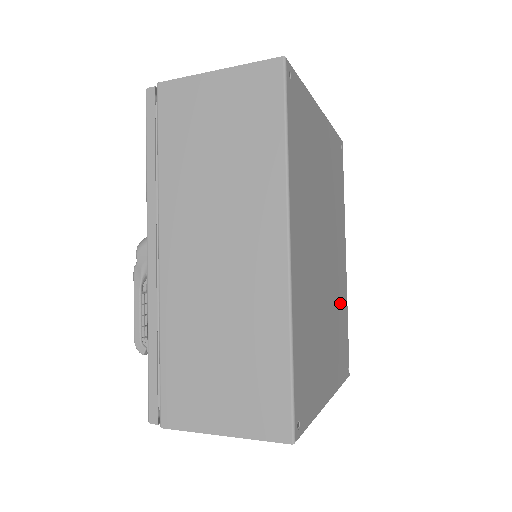
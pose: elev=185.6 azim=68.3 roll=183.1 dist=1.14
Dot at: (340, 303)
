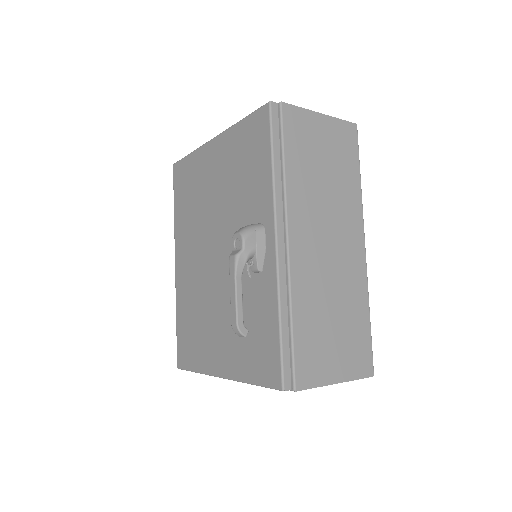
Dot at: occluded
